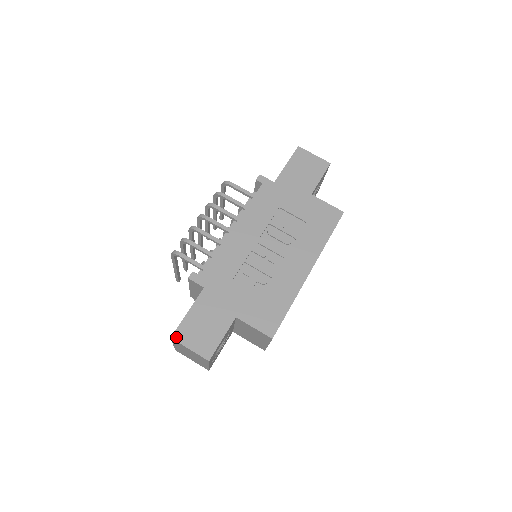
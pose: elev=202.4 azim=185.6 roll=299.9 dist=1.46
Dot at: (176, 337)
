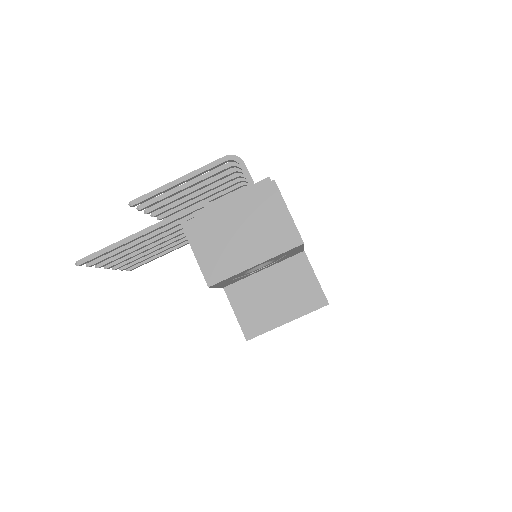
Dot at: occluded
